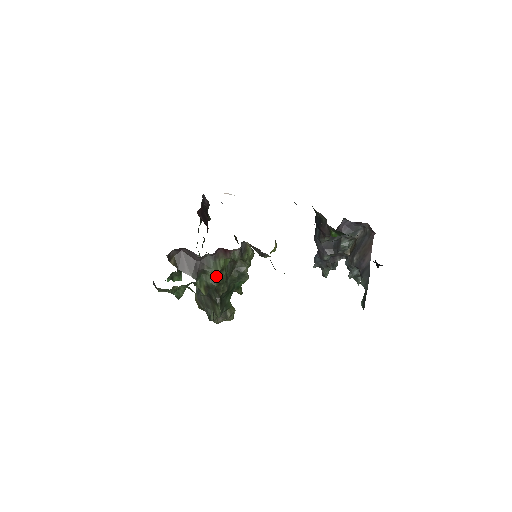
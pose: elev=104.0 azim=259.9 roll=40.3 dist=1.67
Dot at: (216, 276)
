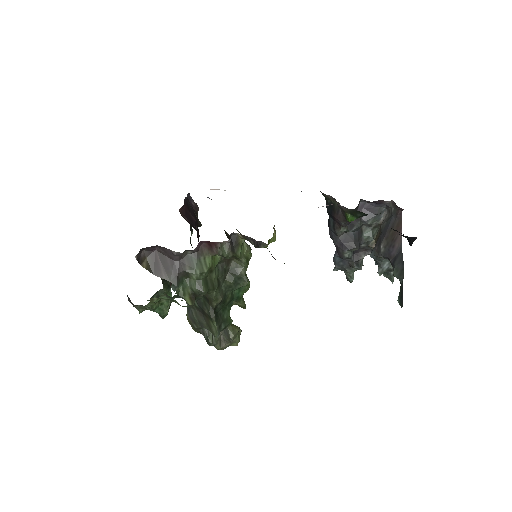
Dot at: (203, 279)
